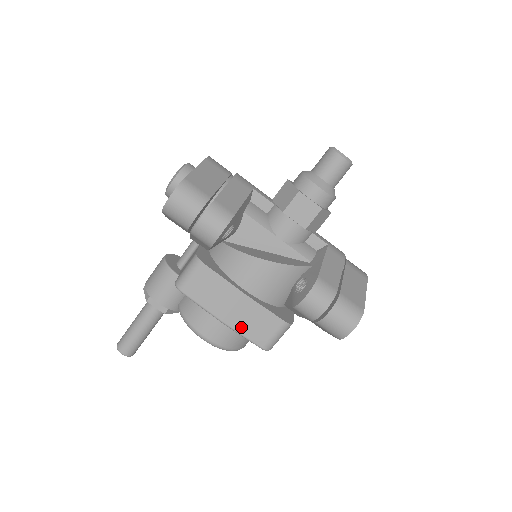
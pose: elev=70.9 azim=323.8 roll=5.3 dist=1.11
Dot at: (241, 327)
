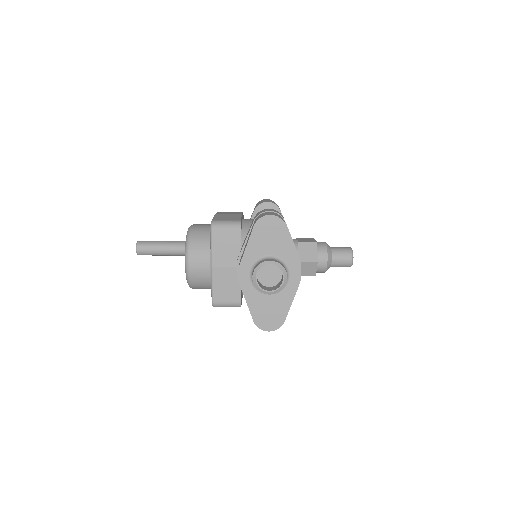
Dot at: (219, 216)
